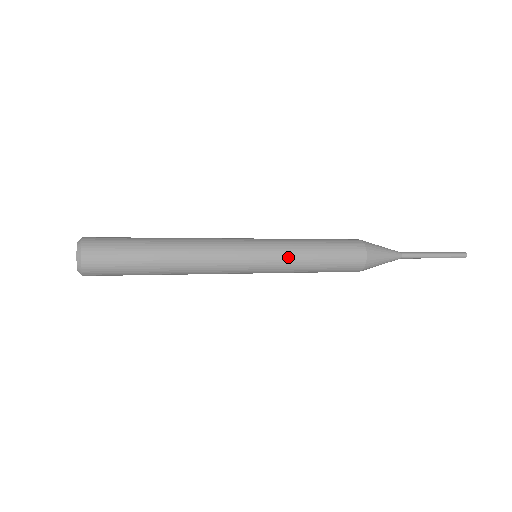
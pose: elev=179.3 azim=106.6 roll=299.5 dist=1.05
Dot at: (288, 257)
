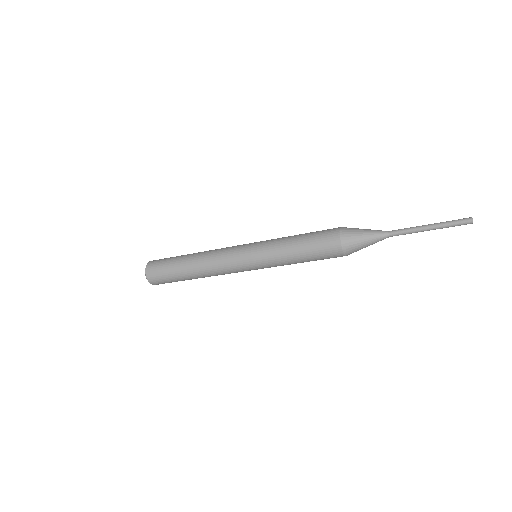
Dot at: (271, 244)
